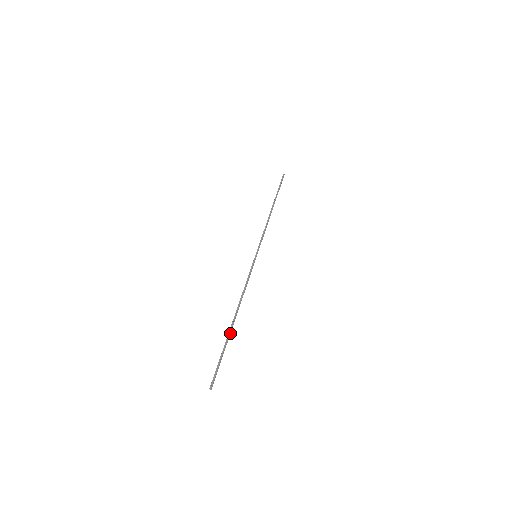
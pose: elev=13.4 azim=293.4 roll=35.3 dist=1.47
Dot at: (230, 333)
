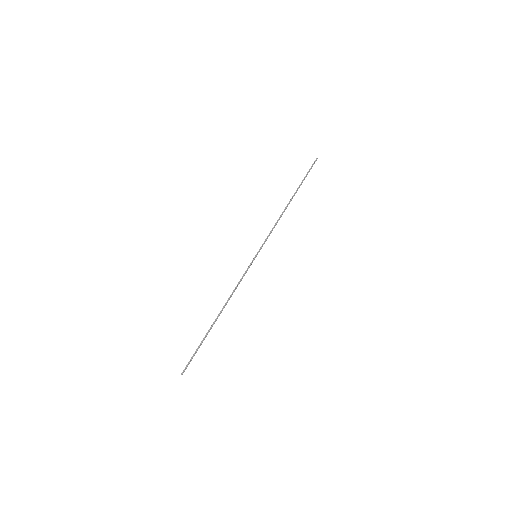
Dot at: occluded
